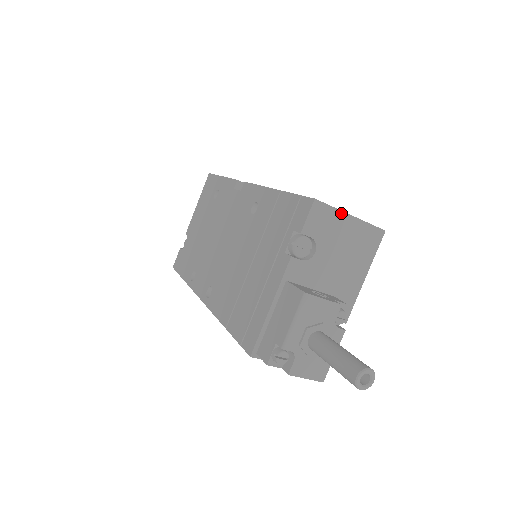
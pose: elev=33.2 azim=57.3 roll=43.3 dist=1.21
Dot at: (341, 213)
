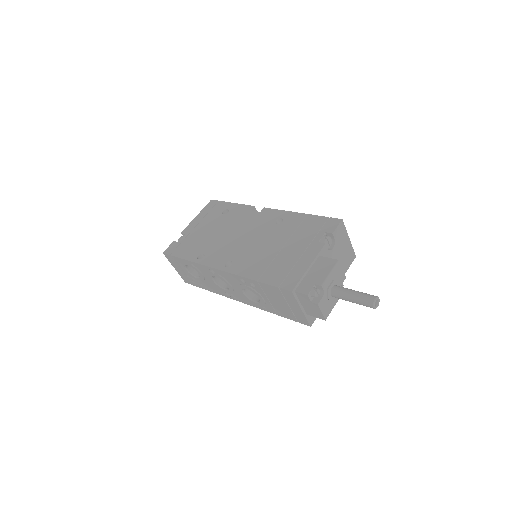
Dot at: (347, 234)
